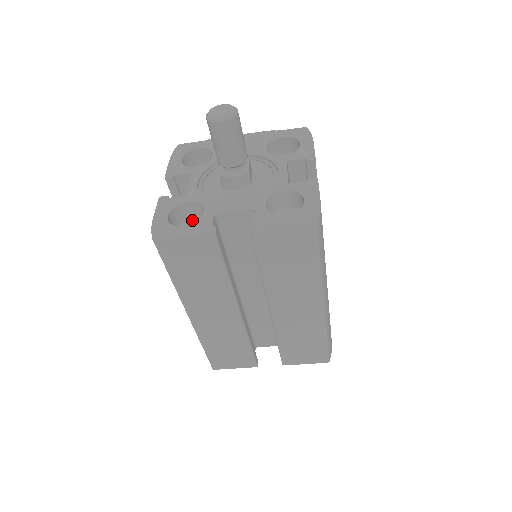
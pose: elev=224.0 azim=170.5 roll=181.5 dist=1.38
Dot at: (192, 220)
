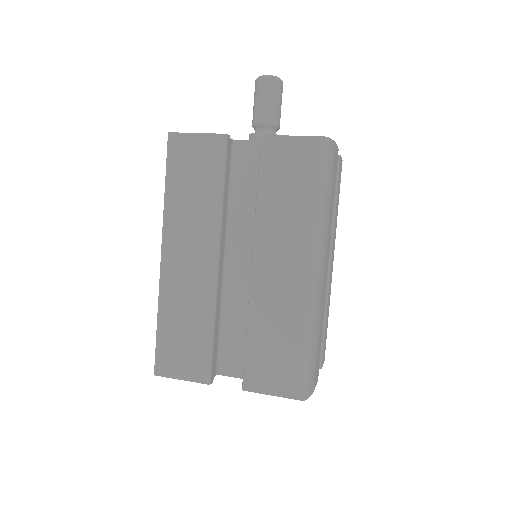
Dot at: occluded
